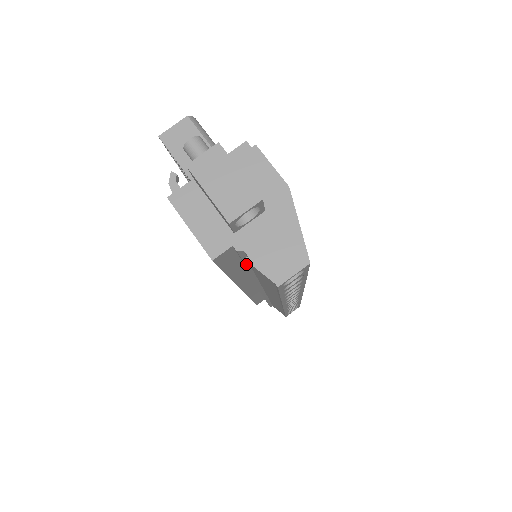
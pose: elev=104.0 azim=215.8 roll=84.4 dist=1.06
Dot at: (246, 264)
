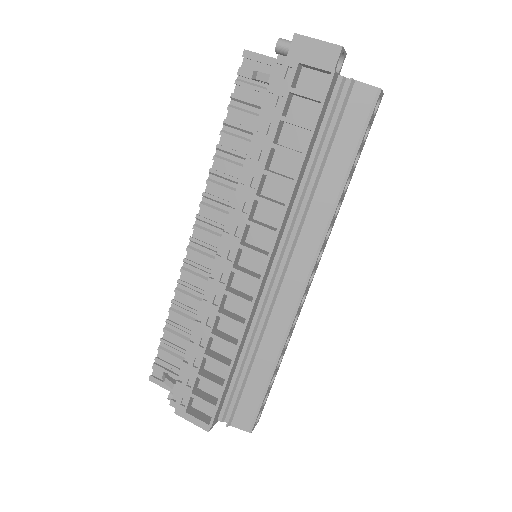
Dot at: (352, 84)
